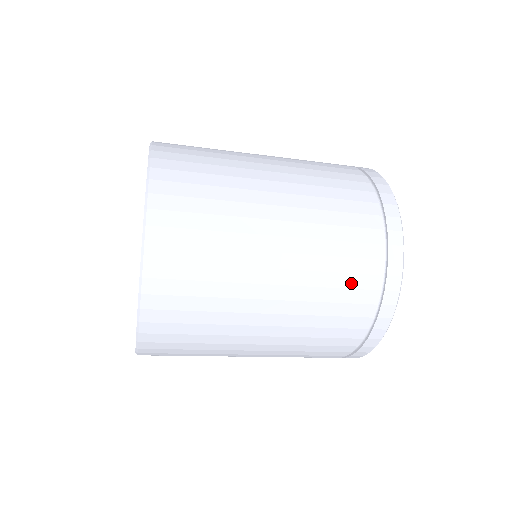
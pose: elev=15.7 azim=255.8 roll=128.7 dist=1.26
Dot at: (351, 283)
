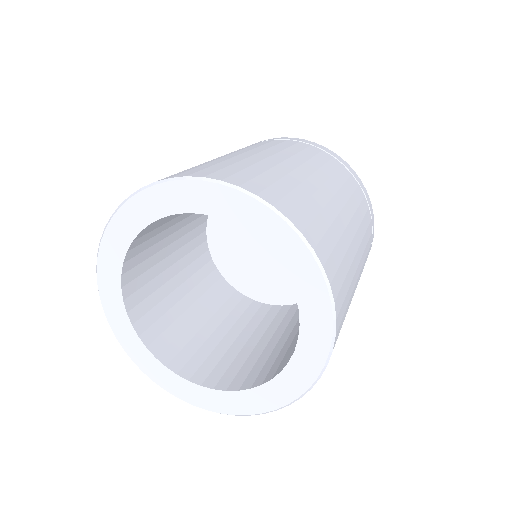
Dot at: (358, 198)
